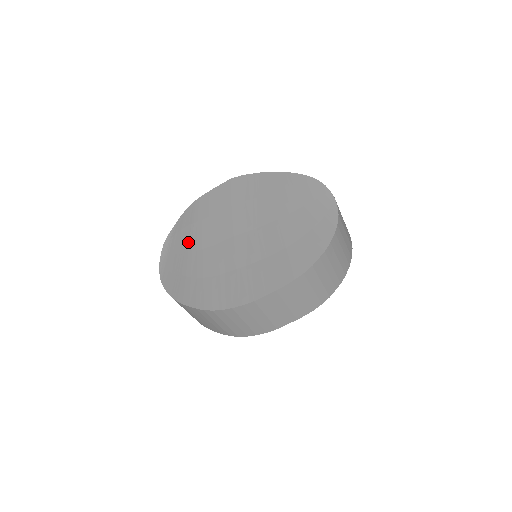
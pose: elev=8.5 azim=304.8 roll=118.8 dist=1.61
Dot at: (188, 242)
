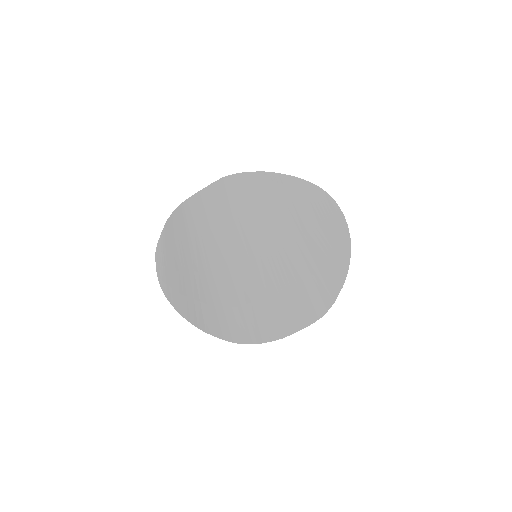
Dot at: (190, 260)
